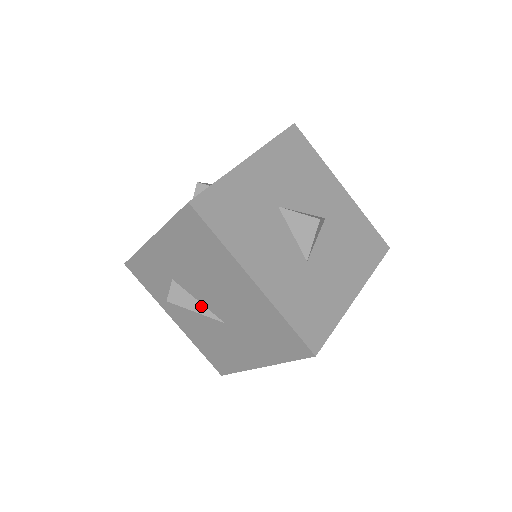
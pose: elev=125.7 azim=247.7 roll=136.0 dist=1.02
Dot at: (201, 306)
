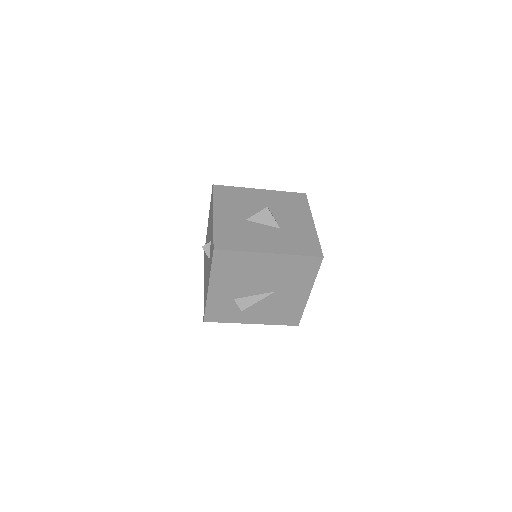
Dot at: (258, 296)
